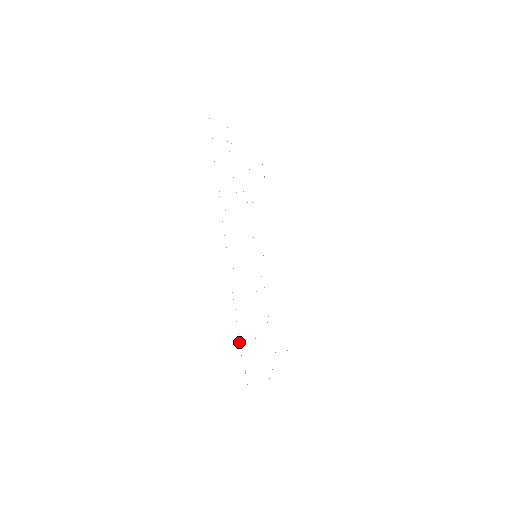
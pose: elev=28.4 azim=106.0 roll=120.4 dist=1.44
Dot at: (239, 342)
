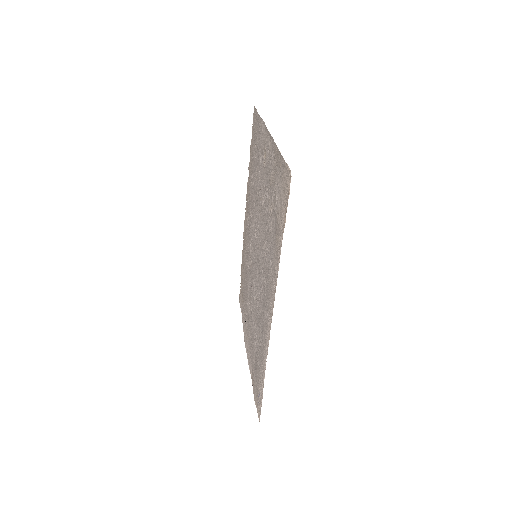
Dot at: occluded
